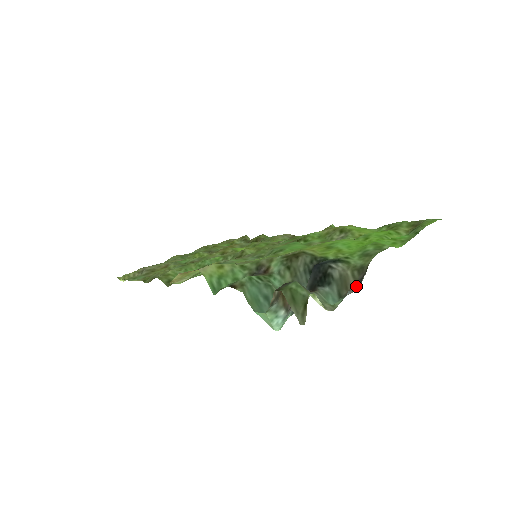
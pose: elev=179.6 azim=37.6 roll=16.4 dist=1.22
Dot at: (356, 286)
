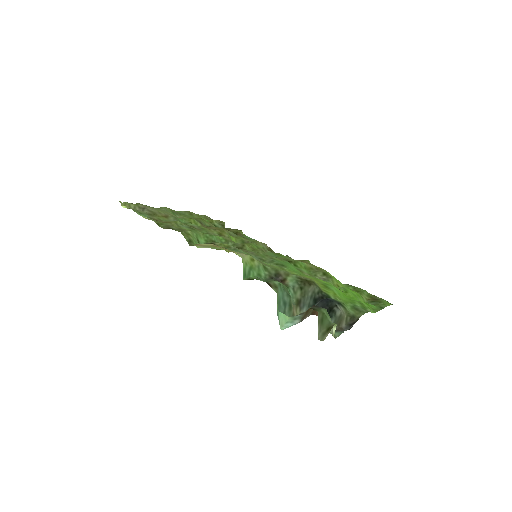
Dot at: (345, 327)
